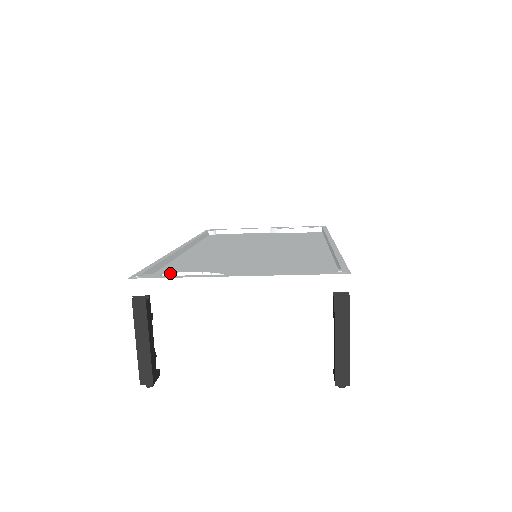
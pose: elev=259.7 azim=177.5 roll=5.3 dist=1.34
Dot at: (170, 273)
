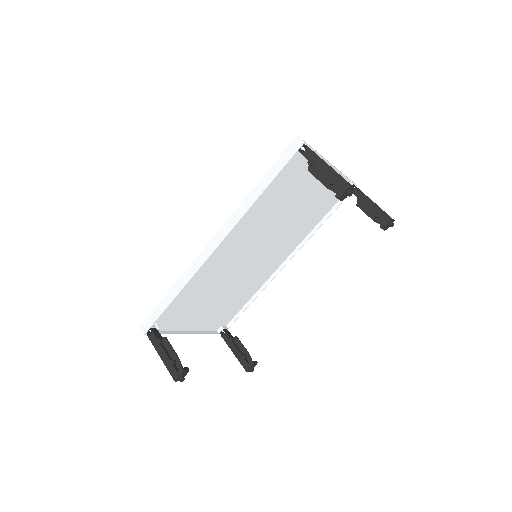
Dot at: occluded
